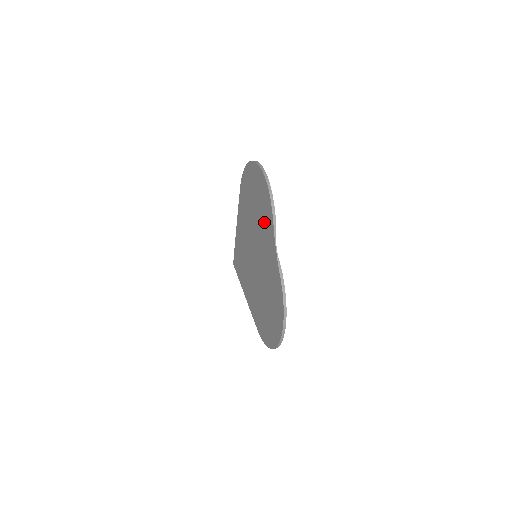
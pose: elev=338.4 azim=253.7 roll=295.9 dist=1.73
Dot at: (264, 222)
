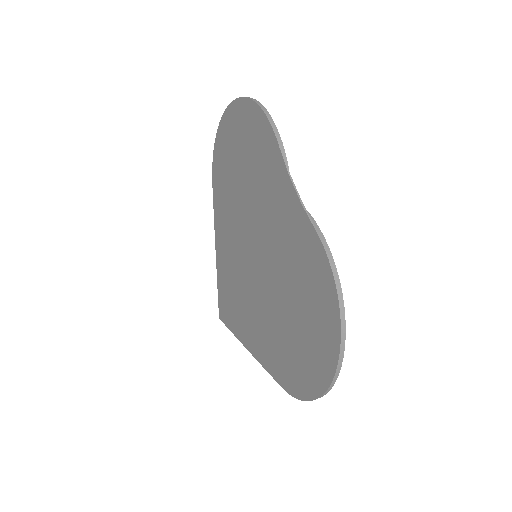
Dot at: (262, 173)
